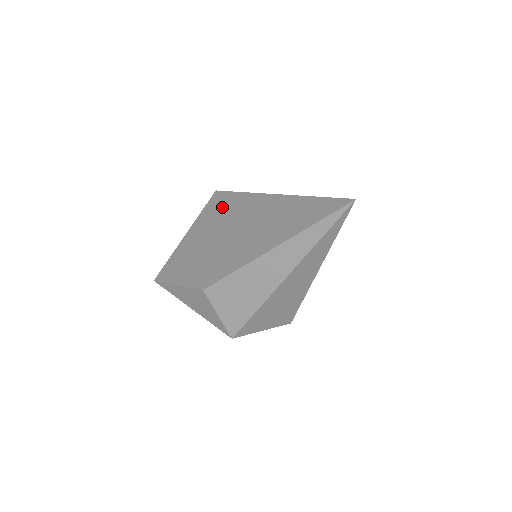
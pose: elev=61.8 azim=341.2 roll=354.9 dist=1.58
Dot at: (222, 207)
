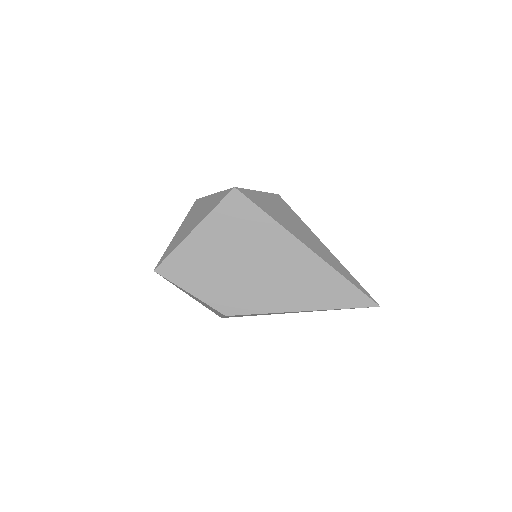
Dot at: (245, 223)
